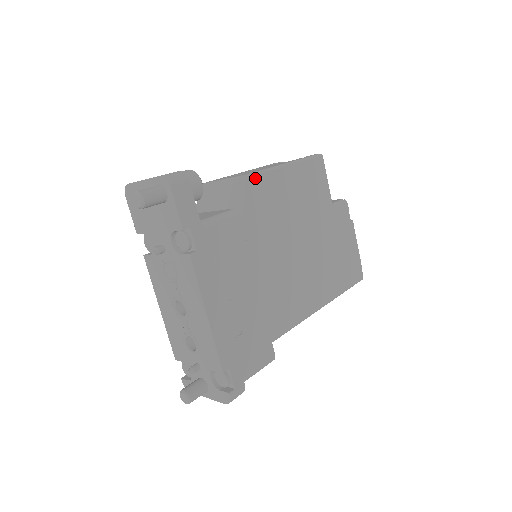
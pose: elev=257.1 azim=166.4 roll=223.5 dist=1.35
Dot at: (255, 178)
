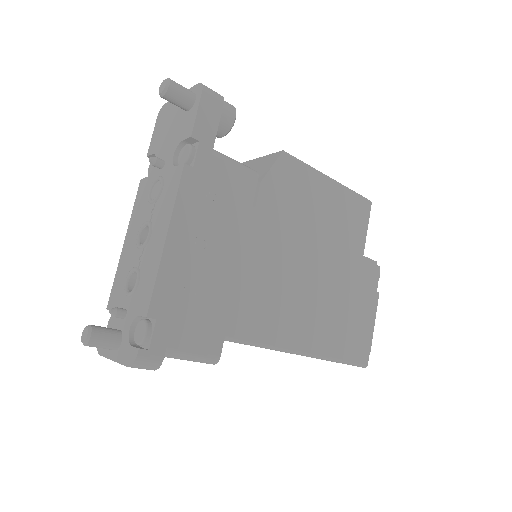
Dot at: (292, 160)
